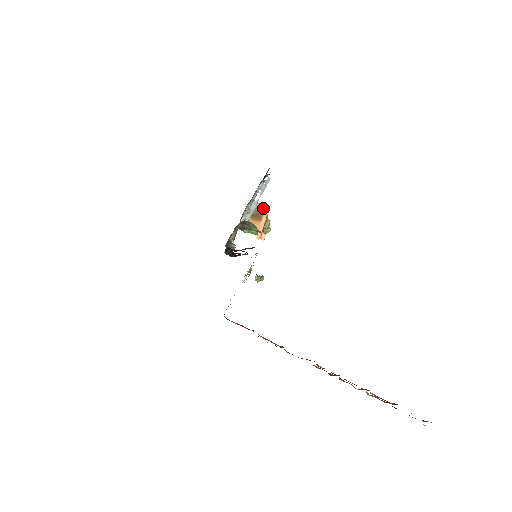
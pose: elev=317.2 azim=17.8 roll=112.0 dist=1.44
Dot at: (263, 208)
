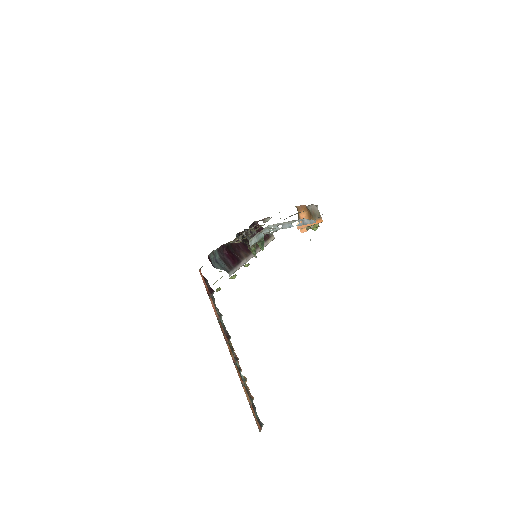
Dot at: occluded
